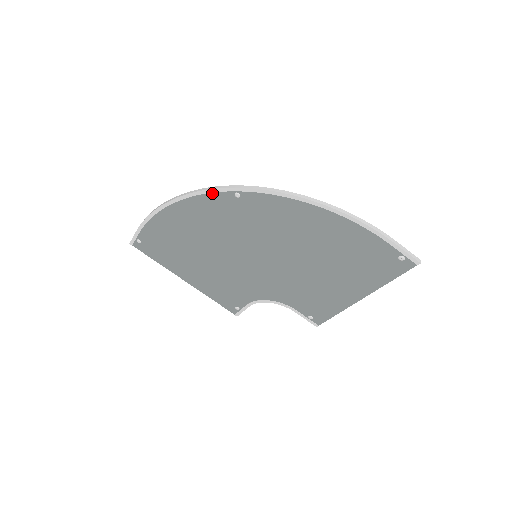
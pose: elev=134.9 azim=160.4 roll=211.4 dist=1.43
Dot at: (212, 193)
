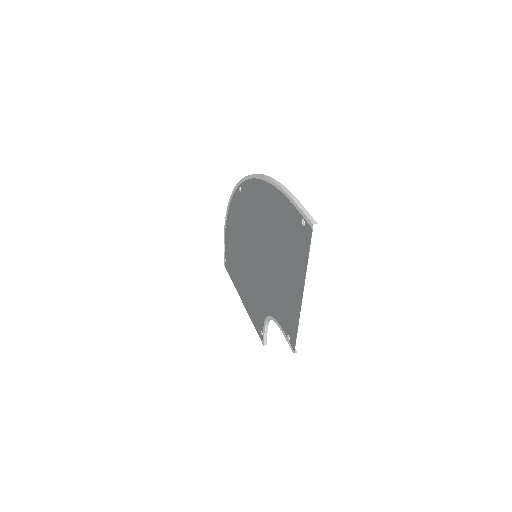
Dot at: (234, 193)
